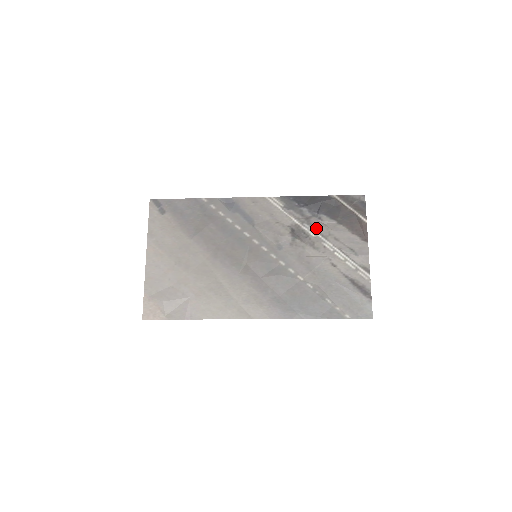
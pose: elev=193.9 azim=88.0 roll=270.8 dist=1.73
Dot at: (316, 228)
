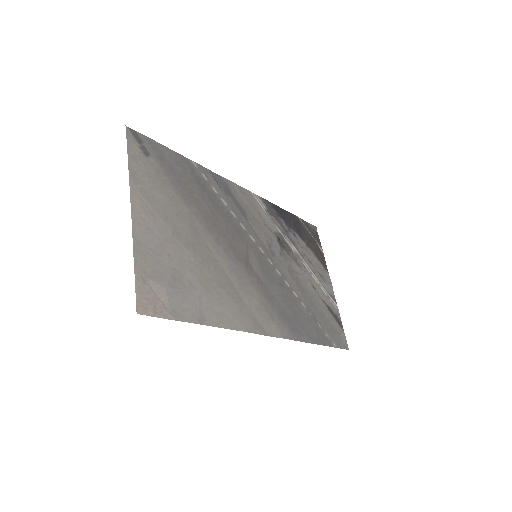
Dot at: (294, 244)
